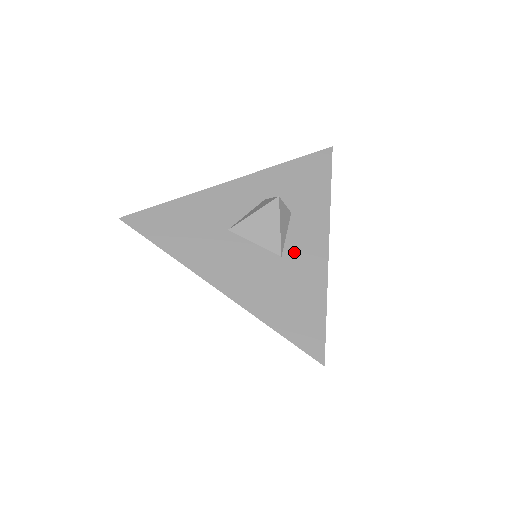
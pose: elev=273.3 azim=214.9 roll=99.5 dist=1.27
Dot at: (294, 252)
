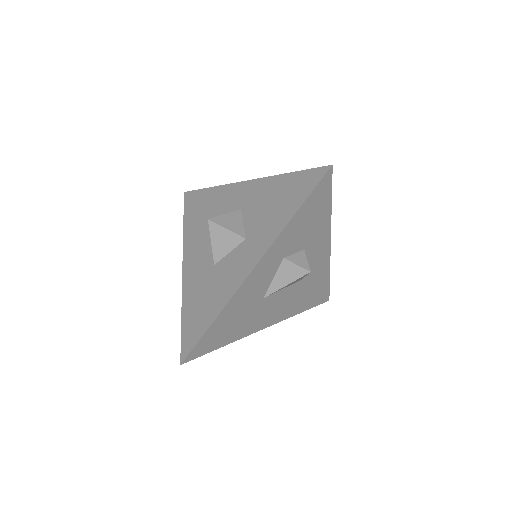
Dot at: occluded
